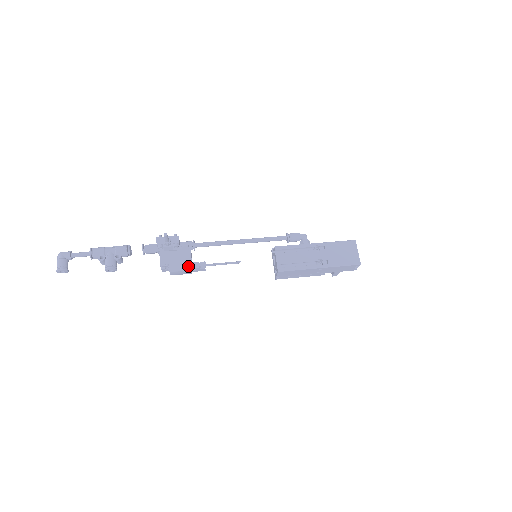
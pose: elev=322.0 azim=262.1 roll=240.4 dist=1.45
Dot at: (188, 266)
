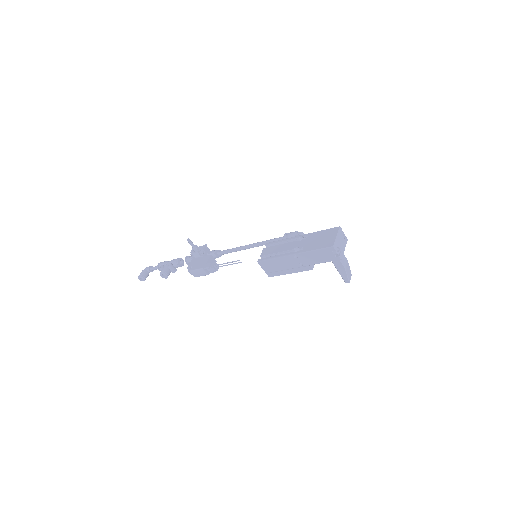
Dot at: (202, 266)
